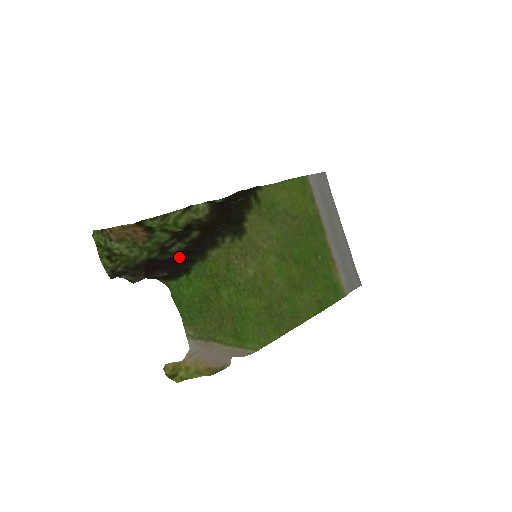
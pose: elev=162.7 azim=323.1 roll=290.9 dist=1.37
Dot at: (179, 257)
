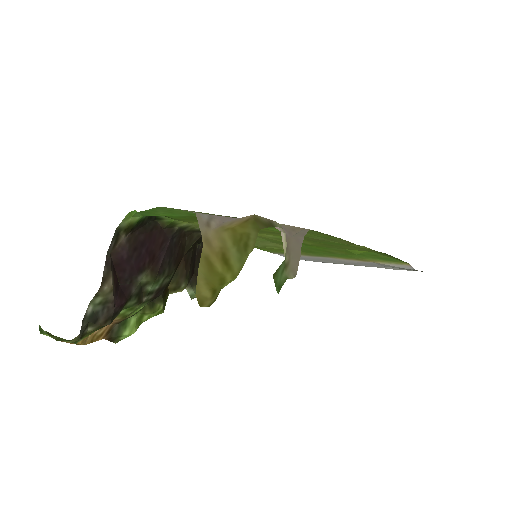
Dot at: (149, 252)
